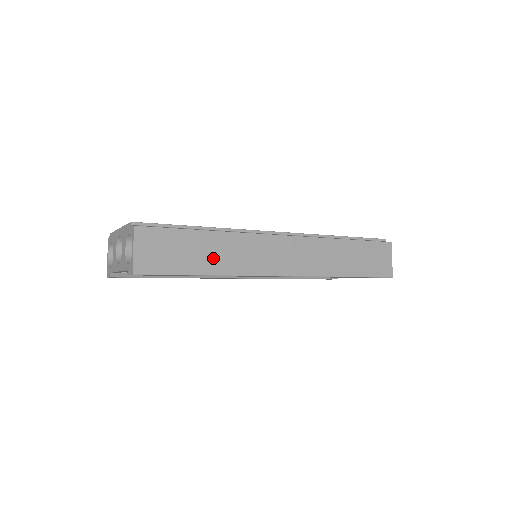
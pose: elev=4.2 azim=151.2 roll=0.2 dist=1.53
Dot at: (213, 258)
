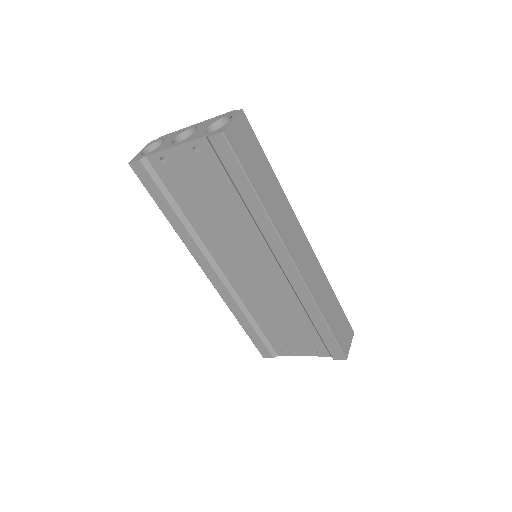
Dot at: (268, 193)
